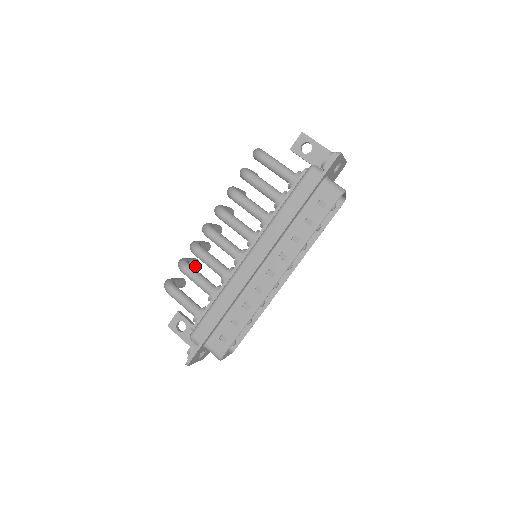
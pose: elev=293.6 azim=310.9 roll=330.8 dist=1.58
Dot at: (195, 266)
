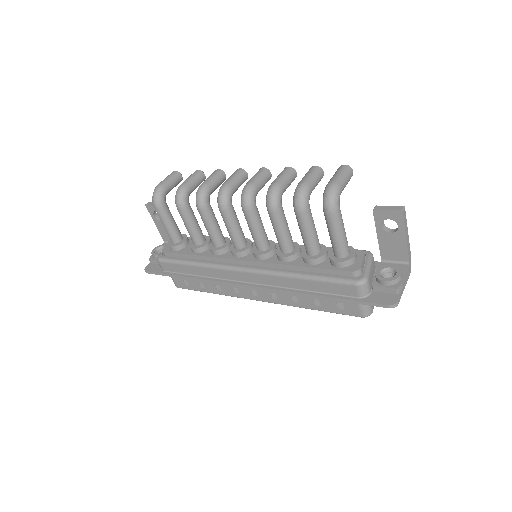
Dot at: occluded
